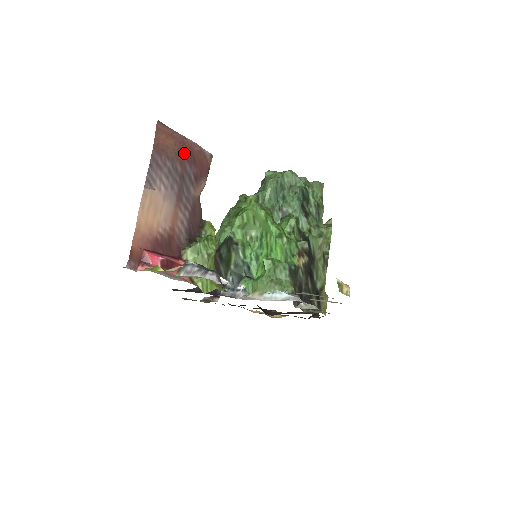
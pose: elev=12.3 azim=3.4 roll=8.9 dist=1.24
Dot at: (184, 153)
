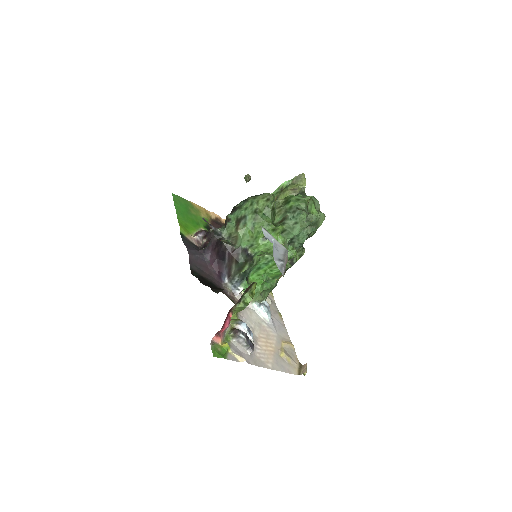
Dot at: occluded
